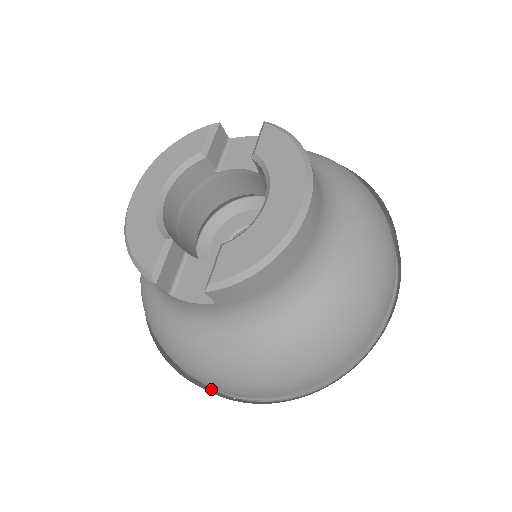
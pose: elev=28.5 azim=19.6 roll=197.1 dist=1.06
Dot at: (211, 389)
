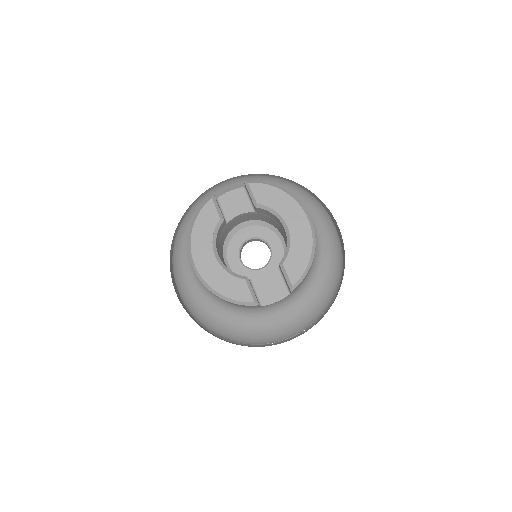
Dot at: (273, 343)
